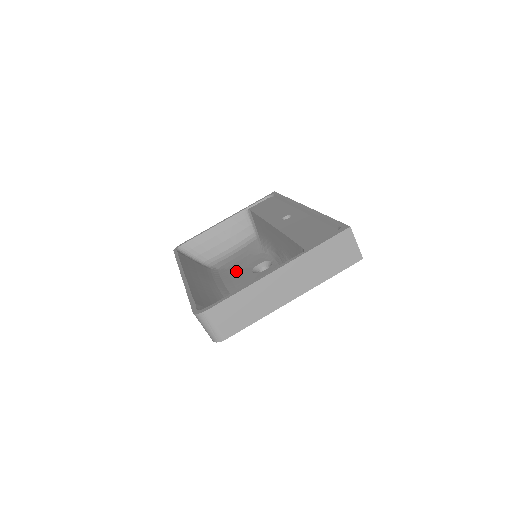
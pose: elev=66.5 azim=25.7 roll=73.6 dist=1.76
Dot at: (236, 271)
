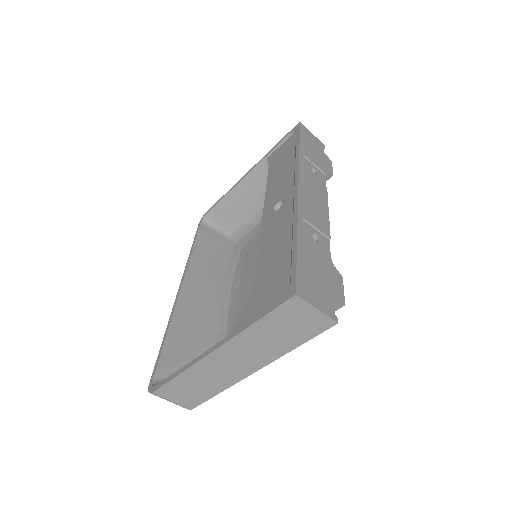
Dot at: (250, 262)
